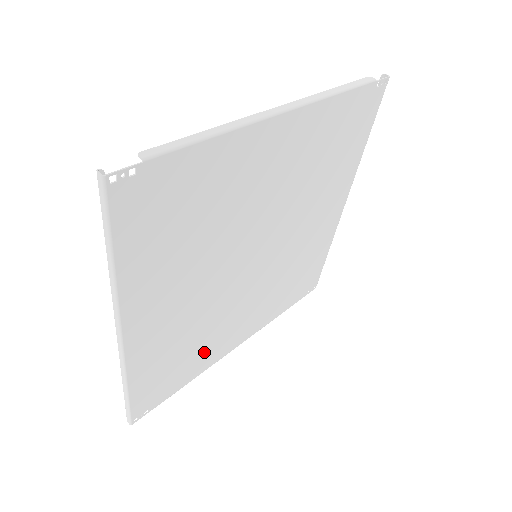
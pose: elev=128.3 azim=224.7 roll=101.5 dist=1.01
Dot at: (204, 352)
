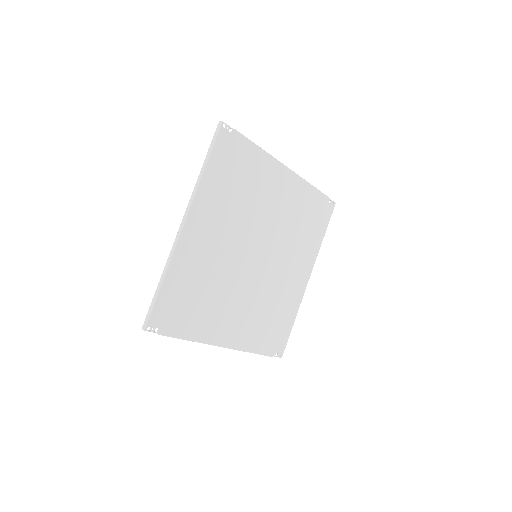
Dot at: (206, 315)
